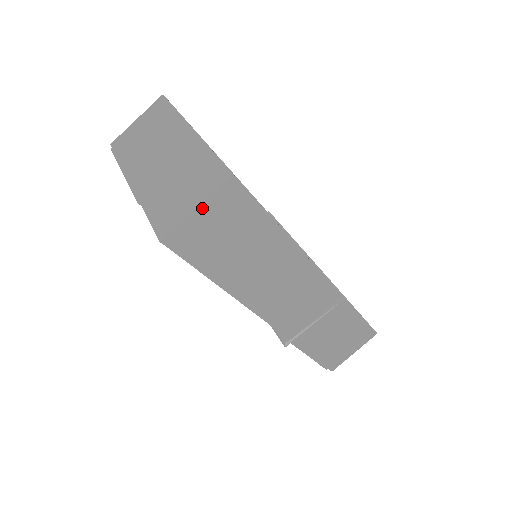
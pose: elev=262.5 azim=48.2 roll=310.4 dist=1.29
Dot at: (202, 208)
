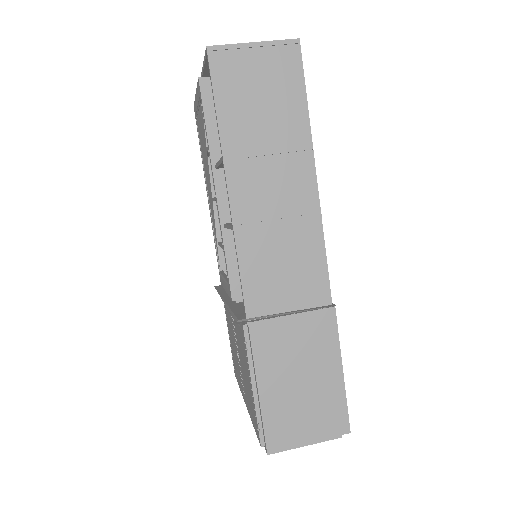
Dot at: (258, 48)
